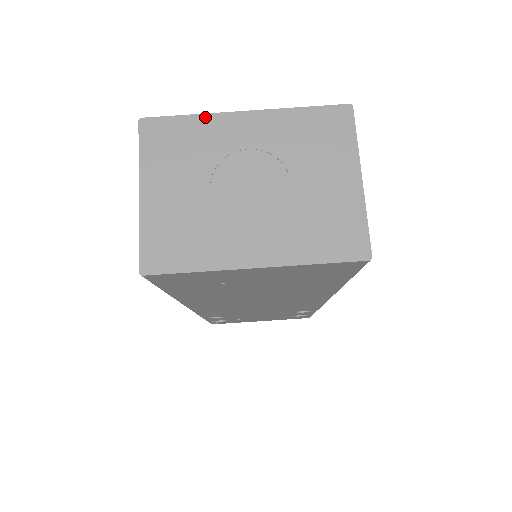
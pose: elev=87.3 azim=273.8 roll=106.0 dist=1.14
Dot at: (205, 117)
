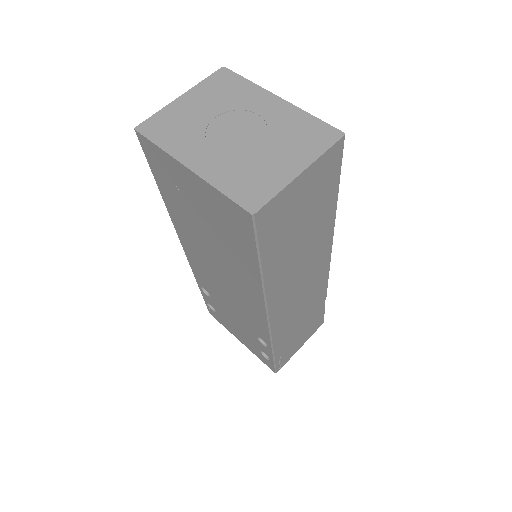
Dot at: (255, 86)
